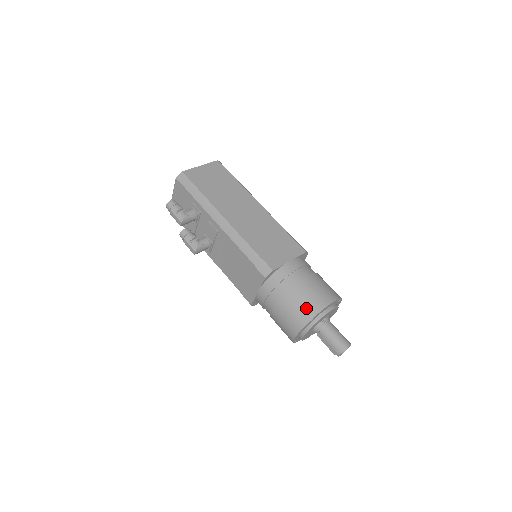
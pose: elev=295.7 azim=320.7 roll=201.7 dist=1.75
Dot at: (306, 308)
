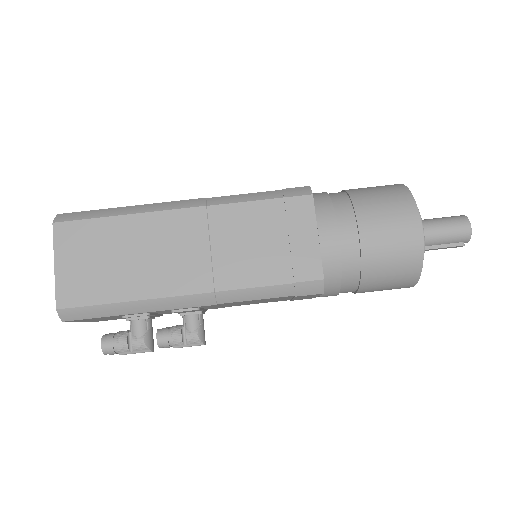
Dot at: (403, 265)
